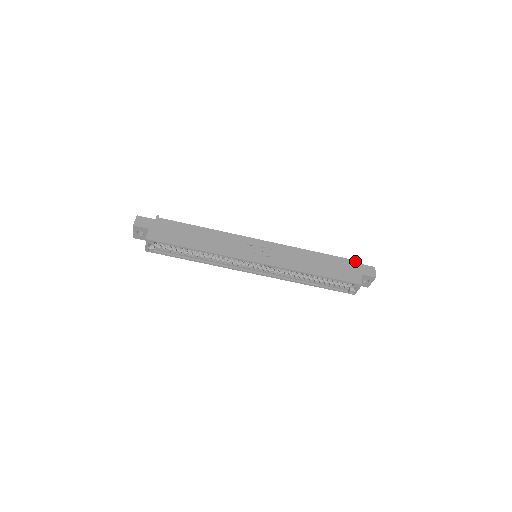
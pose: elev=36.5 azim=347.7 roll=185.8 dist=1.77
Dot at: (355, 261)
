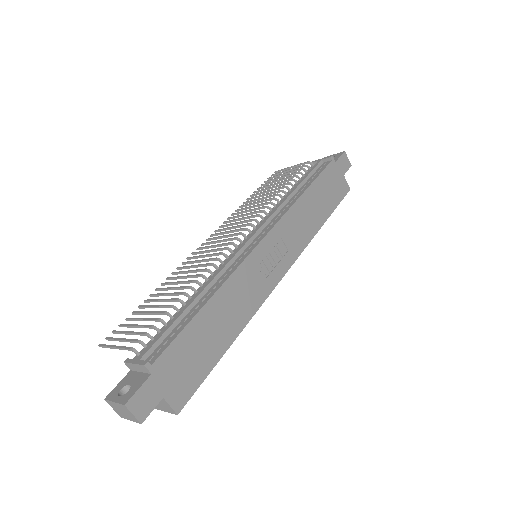
Dot at: (332, 162)
